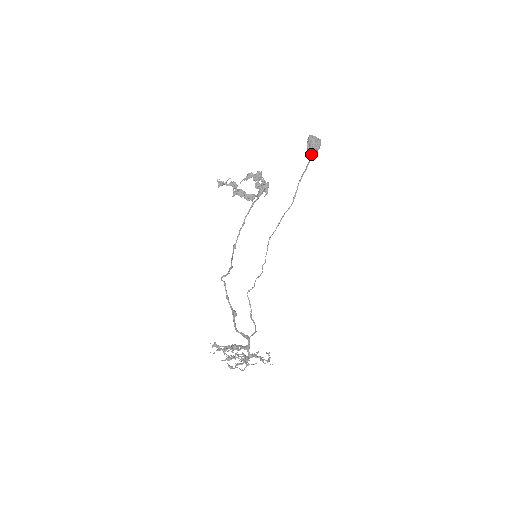
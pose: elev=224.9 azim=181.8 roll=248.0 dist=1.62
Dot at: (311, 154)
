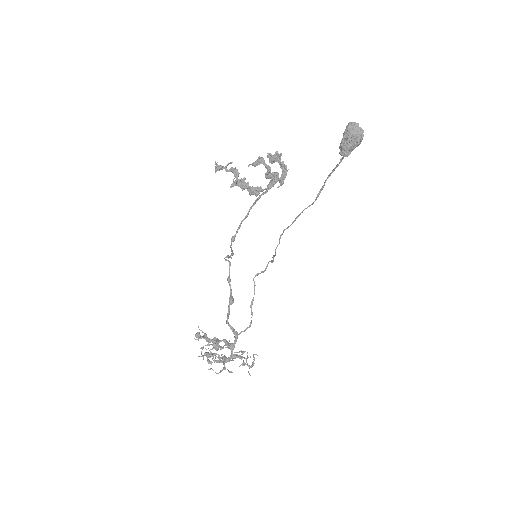
Dot at: (344, 152)
